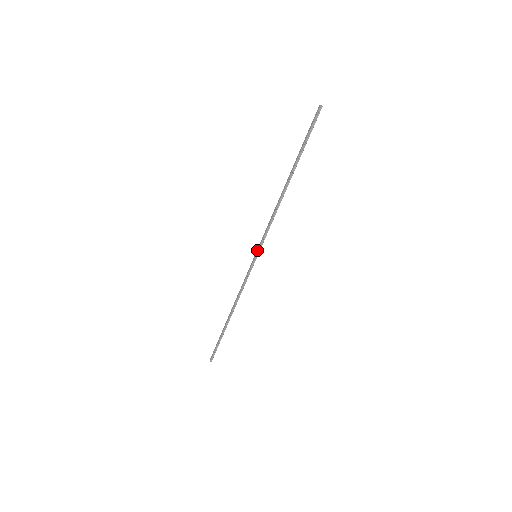
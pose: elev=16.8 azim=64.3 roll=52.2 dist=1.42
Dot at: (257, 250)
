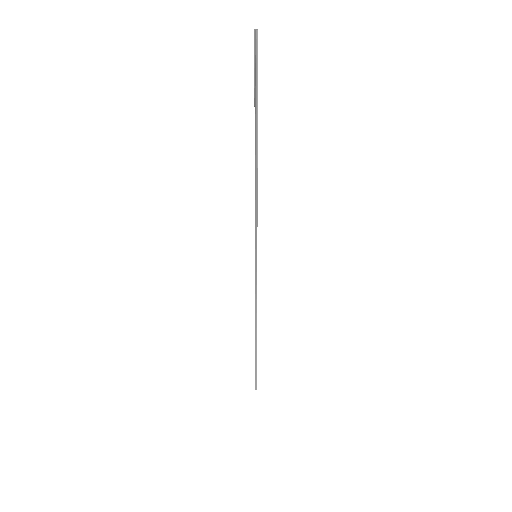
Dot at: occluded
